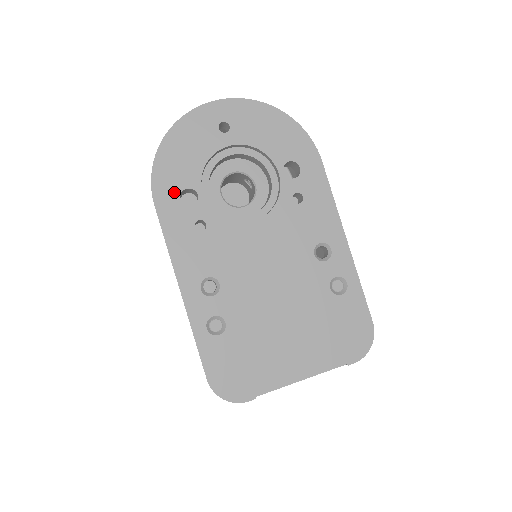
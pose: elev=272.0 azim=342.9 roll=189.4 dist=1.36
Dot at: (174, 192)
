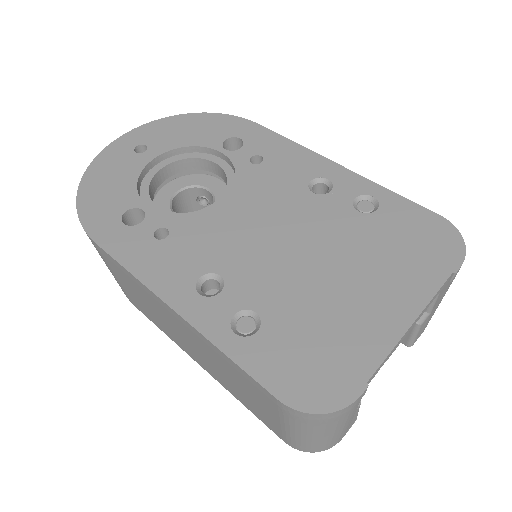
Dot at: (113, 221)
